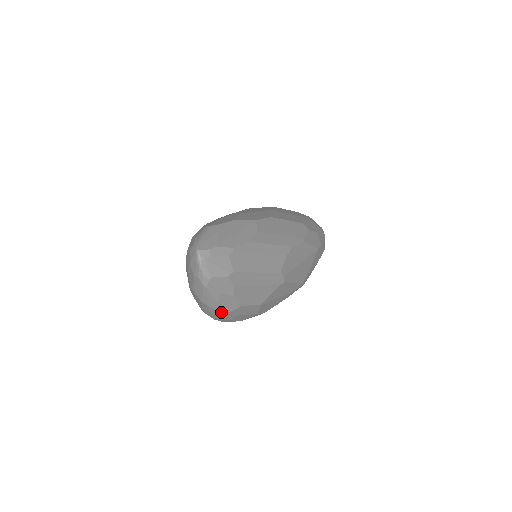
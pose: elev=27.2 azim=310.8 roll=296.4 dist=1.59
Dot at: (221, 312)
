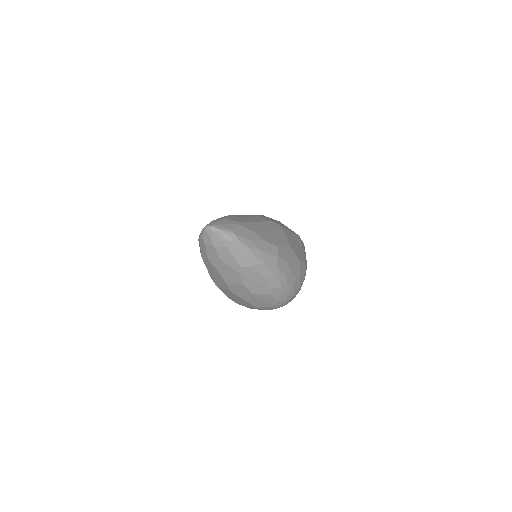
Dot at: (274, 263)
